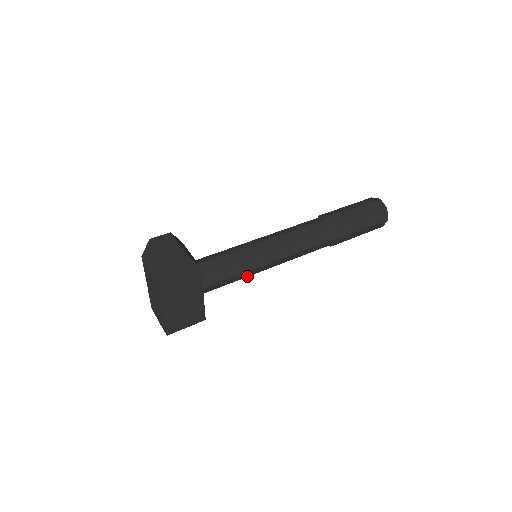
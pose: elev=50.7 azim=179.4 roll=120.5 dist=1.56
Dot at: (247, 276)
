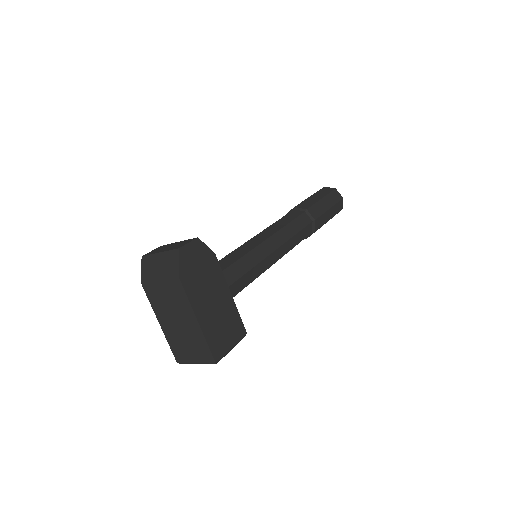
Dot at: (260, 274)
